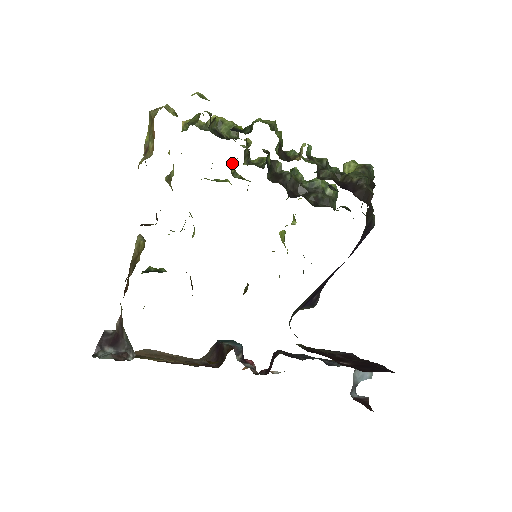
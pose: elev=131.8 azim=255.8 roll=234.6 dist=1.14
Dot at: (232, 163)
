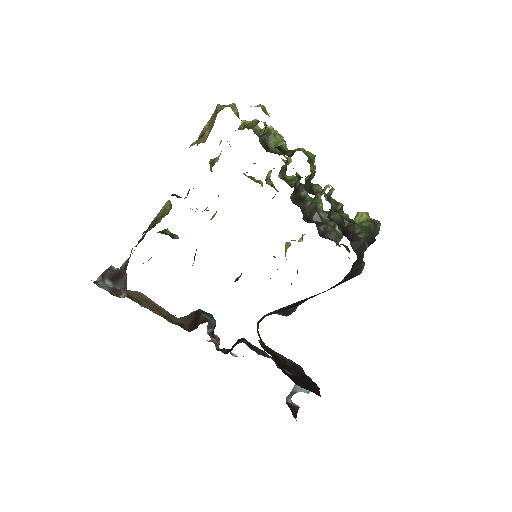
Dot at: (270, 170)
